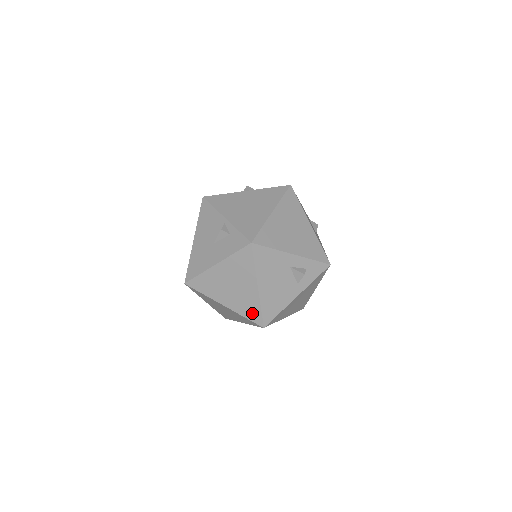
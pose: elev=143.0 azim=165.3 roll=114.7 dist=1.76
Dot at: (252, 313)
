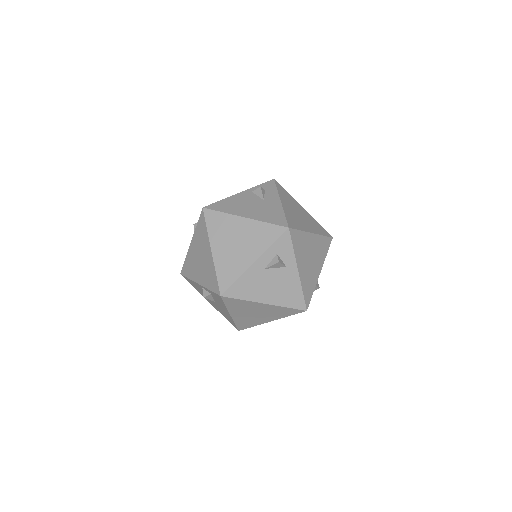
Dot at: (288, 312)
